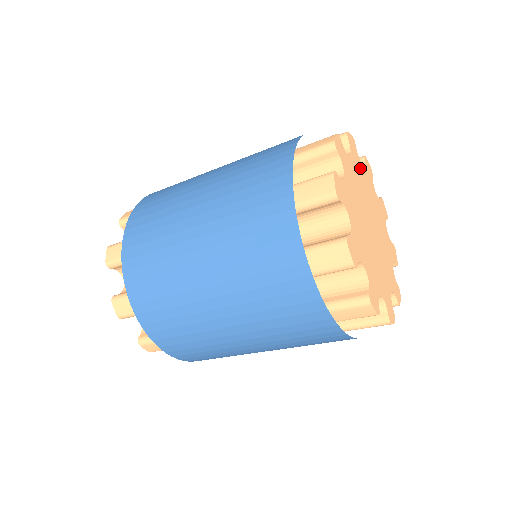
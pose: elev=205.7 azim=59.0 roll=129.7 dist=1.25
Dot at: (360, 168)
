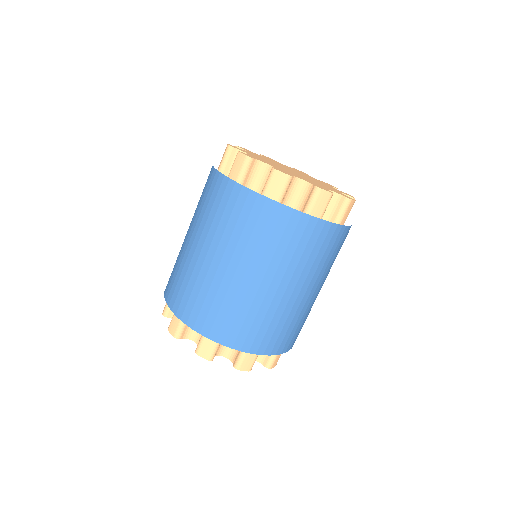
Dot at: (261, 156)
